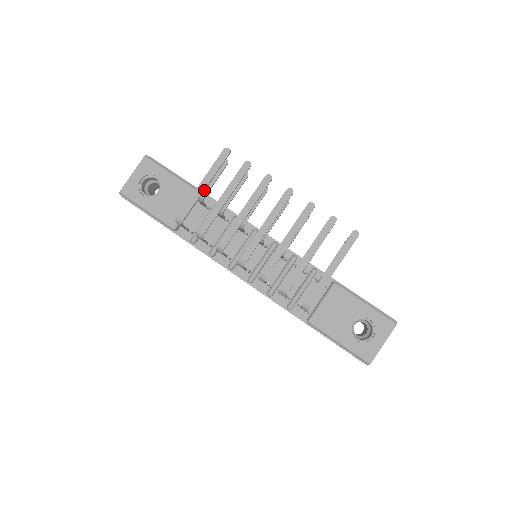
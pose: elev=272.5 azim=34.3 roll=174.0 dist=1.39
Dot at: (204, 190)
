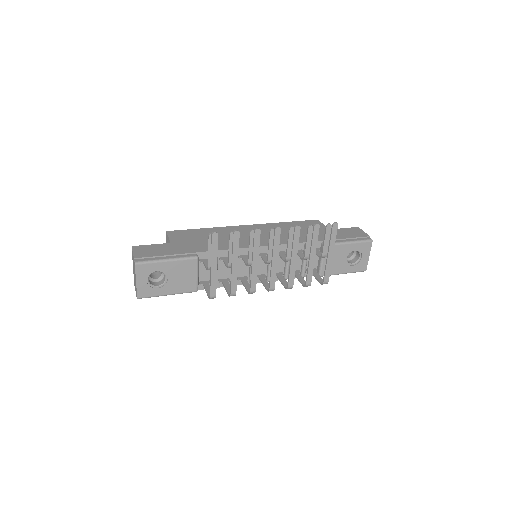
Dot at: (216, 269)
